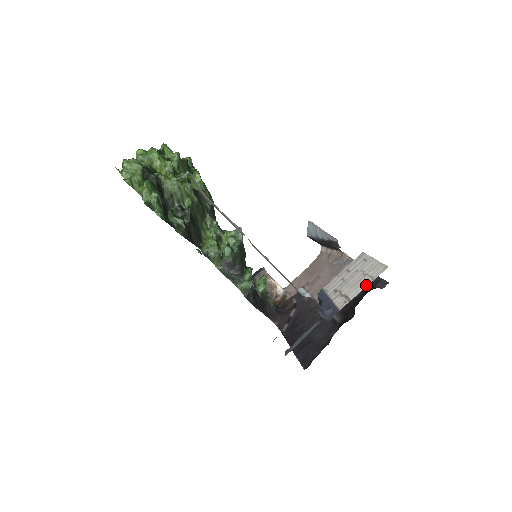
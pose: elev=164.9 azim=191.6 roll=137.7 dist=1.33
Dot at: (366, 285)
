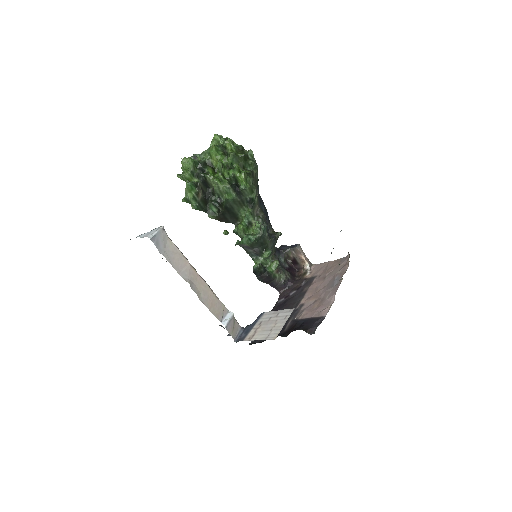
Dot at: (261, 339)
